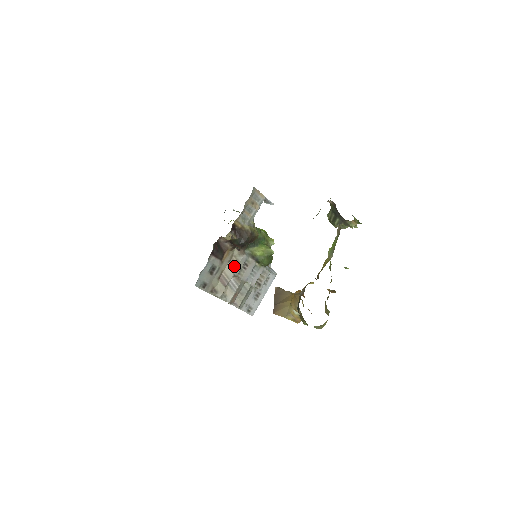
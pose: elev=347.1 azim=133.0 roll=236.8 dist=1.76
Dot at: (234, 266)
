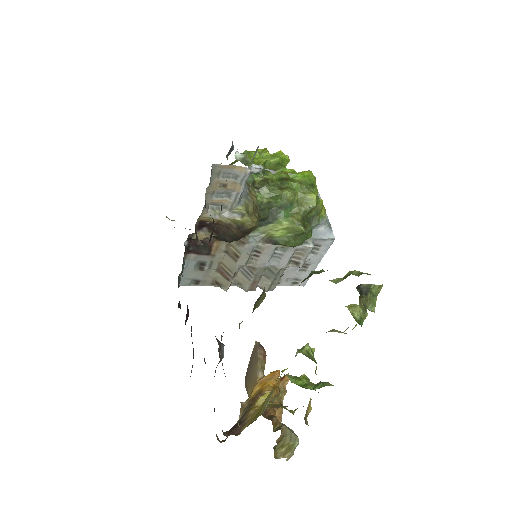
Dot at: (234, 258)
